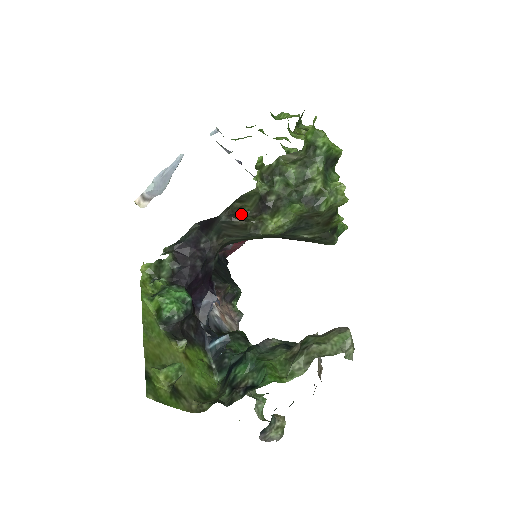
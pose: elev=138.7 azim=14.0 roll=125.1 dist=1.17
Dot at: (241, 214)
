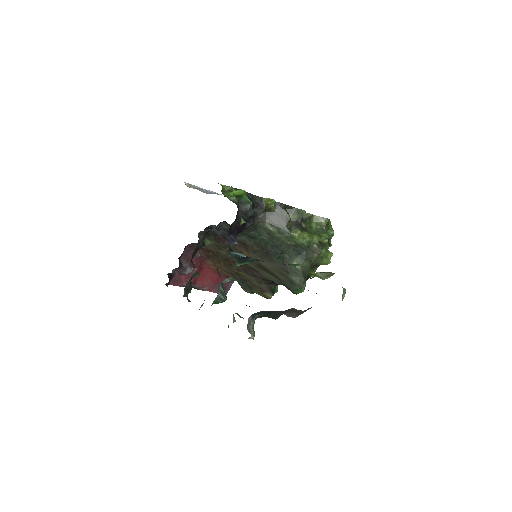
Dot at: occluded
